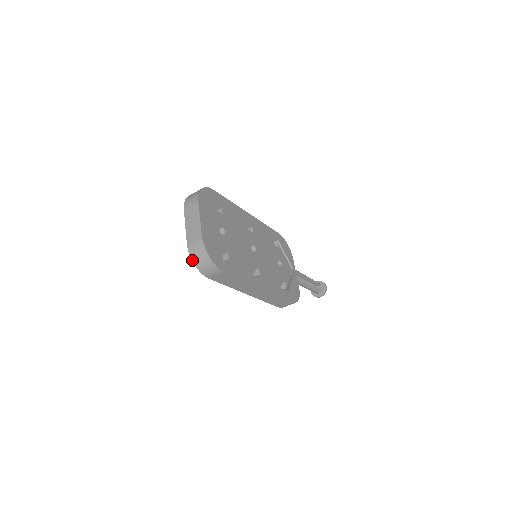
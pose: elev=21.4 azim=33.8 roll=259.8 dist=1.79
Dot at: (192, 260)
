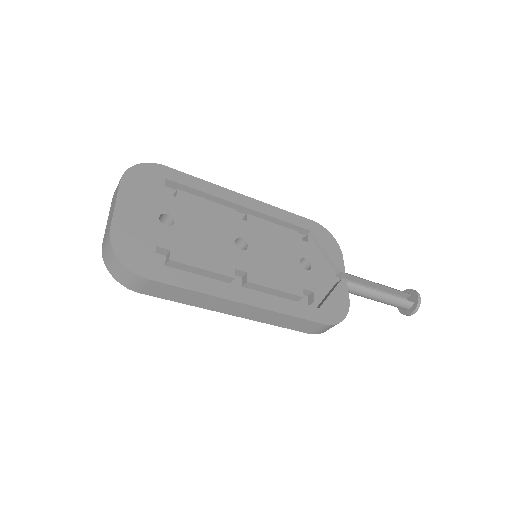
Dot at: (106, 267)
